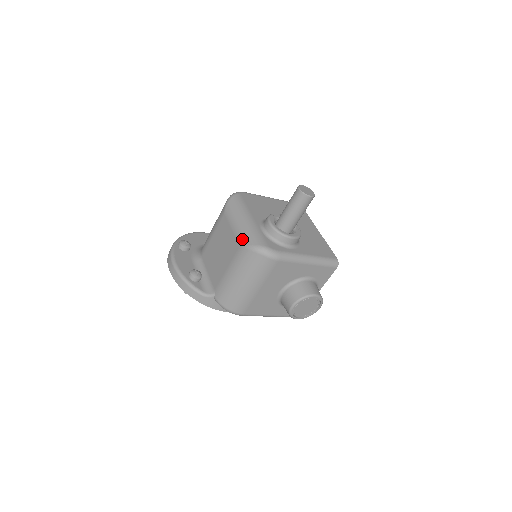
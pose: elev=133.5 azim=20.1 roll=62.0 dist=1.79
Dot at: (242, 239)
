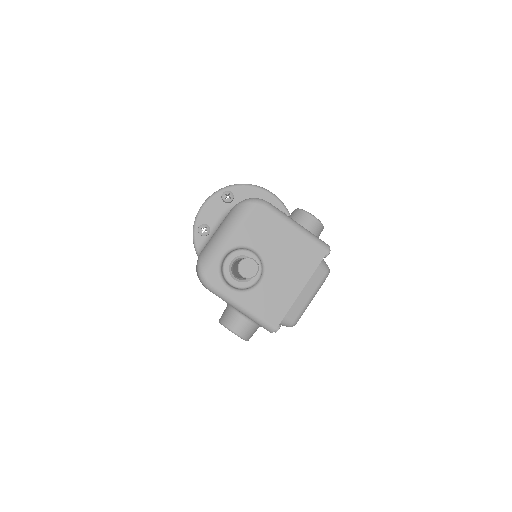
Dot at: (205, 248)
